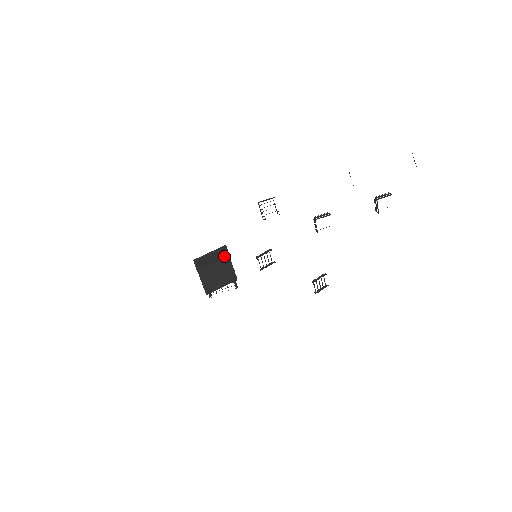
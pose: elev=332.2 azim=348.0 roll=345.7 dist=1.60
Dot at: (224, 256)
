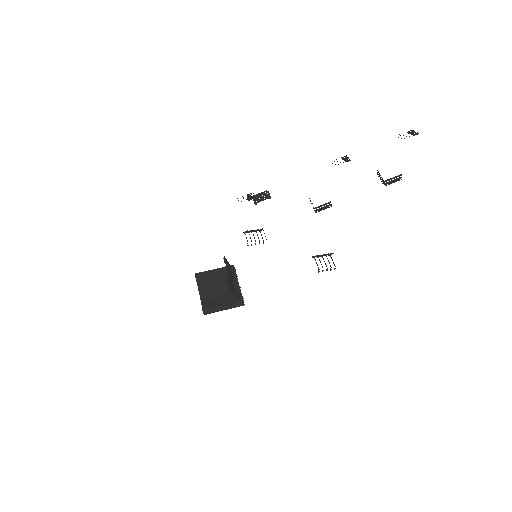
Dot at: occluded
